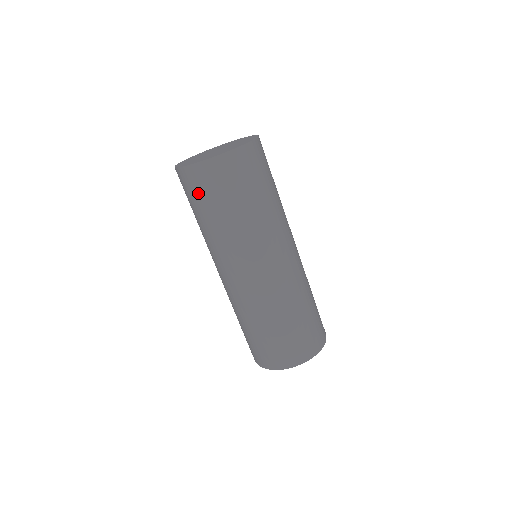
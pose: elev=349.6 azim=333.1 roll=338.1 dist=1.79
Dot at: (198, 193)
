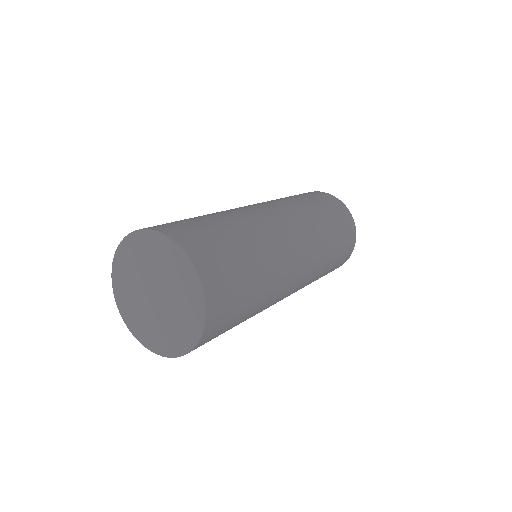
Dot at: occluded
